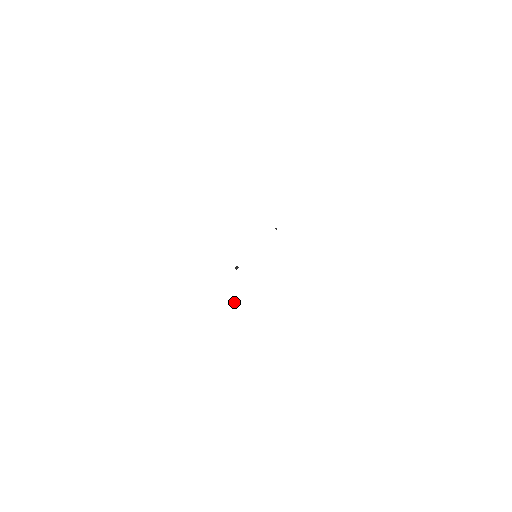
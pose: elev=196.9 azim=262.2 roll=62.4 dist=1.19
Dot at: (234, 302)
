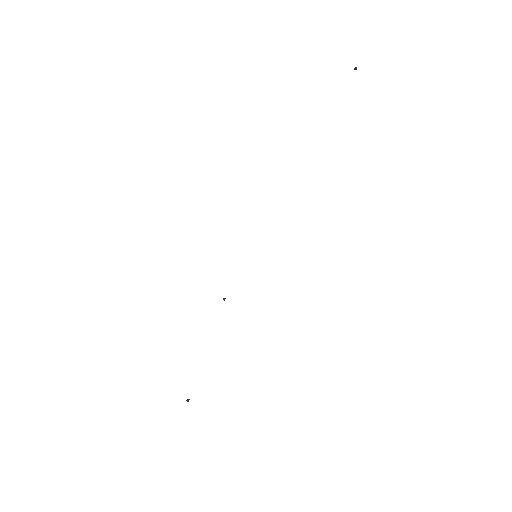
Dot at: (187, 400)
